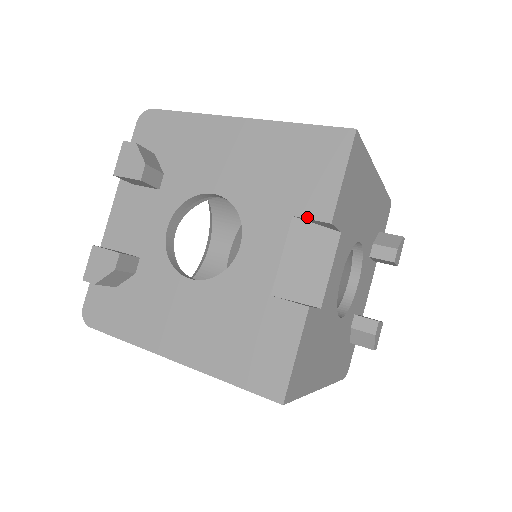
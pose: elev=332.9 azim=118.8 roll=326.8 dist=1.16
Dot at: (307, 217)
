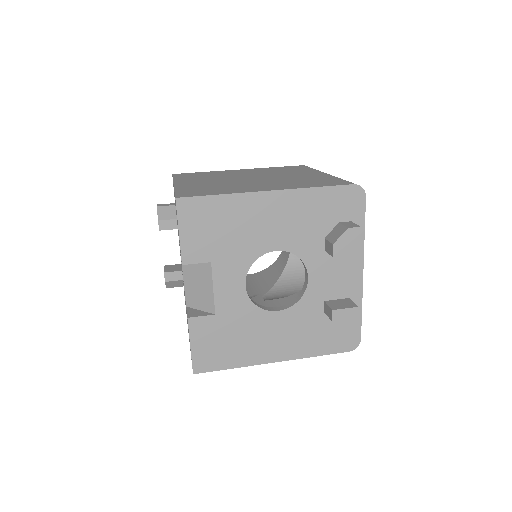
Dot at: occluded
